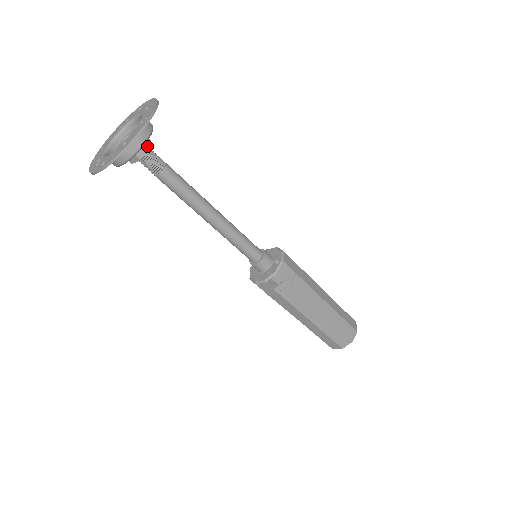
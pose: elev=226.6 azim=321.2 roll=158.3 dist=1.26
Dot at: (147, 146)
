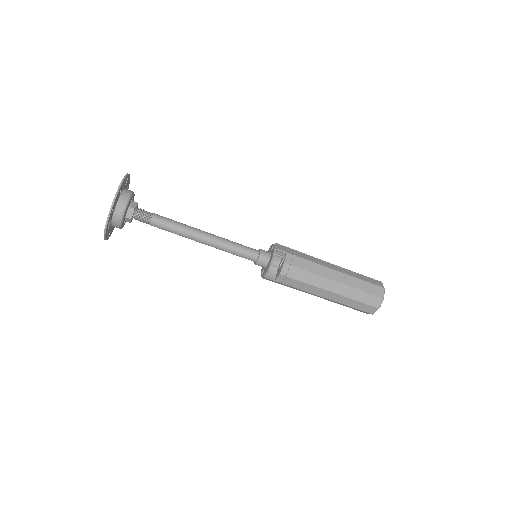
Dot at: (135, 202)
